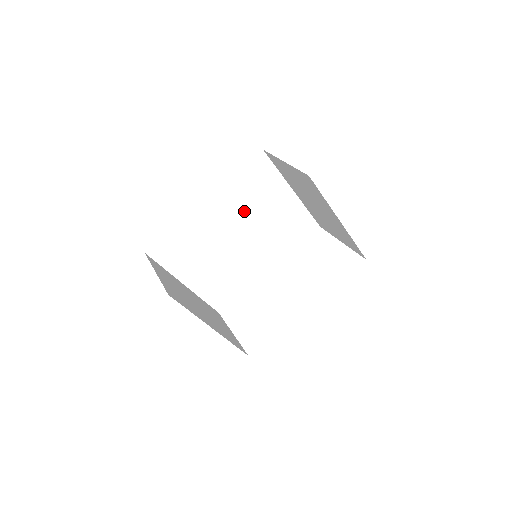
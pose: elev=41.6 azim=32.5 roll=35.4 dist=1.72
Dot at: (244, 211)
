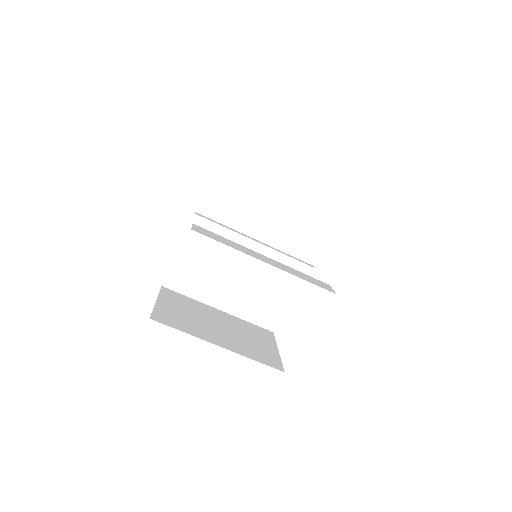
Dot at: (239, 213)
